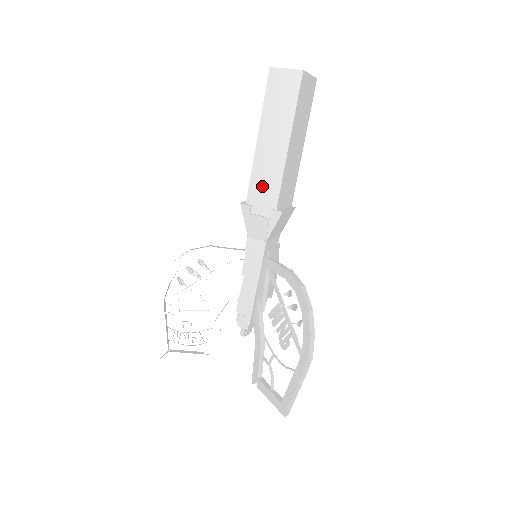
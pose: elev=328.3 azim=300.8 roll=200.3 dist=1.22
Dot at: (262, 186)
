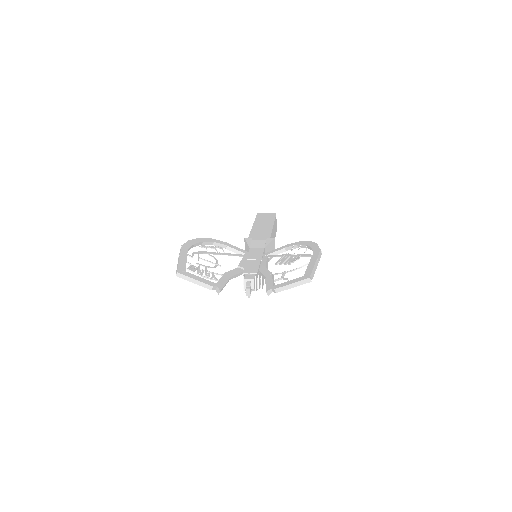
Dot at: (259, 234)
